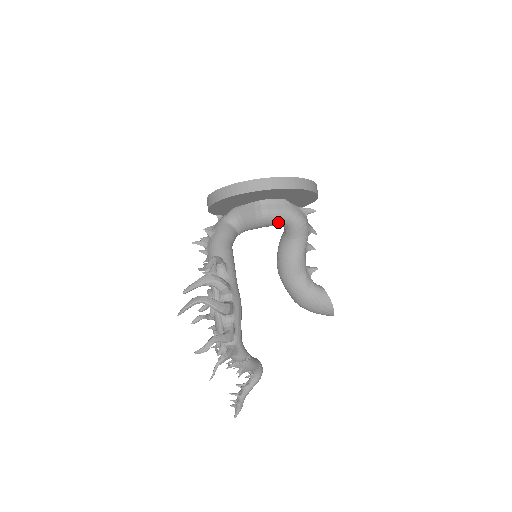
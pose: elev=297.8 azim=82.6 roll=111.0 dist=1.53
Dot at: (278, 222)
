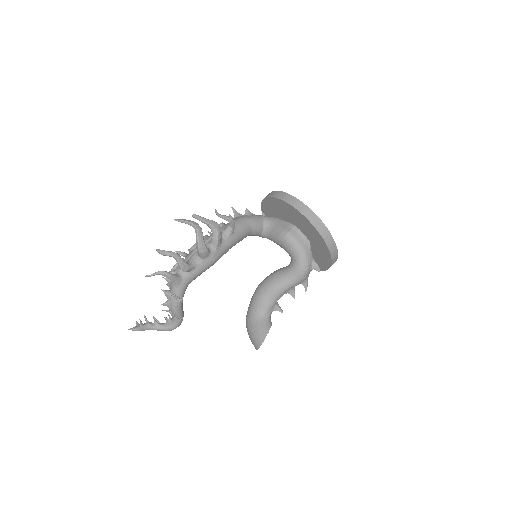
Dot at: (291, 250)
